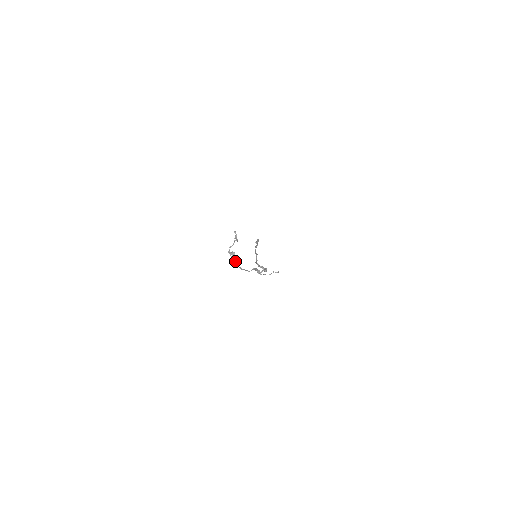
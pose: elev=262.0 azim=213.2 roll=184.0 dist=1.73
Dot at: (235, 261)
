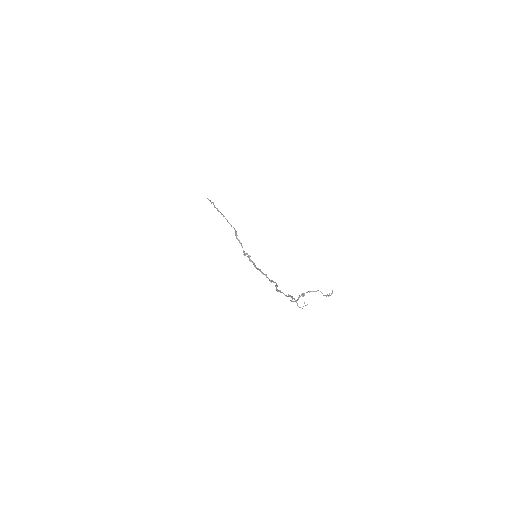
Dot at: (298, 299)
